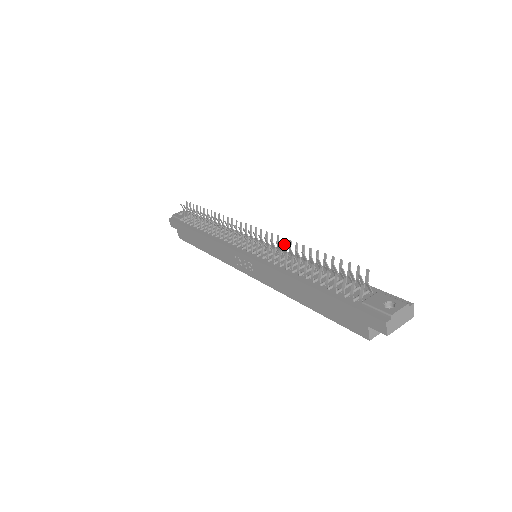
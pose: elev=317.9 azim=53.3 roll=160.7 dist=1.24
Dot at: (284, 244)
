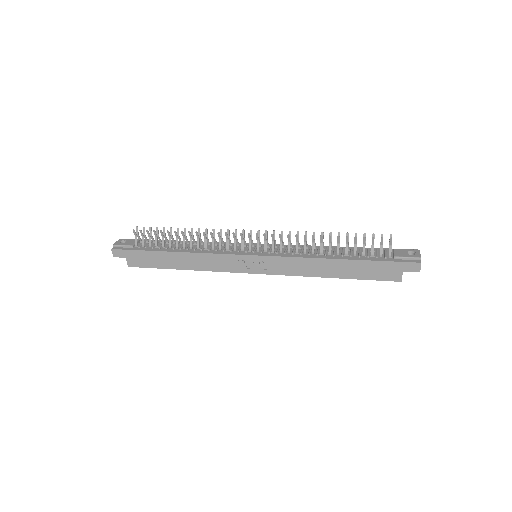
Dot at: occluded
